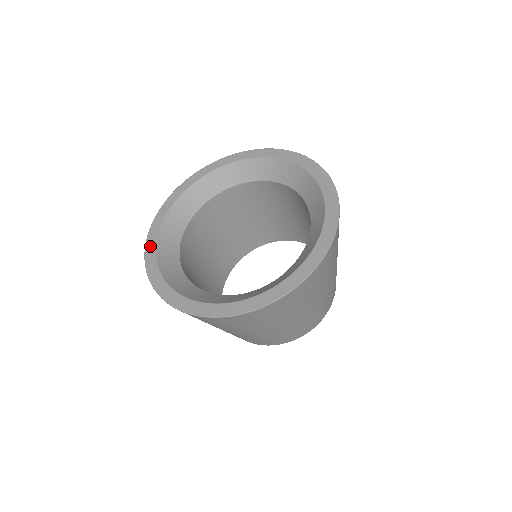
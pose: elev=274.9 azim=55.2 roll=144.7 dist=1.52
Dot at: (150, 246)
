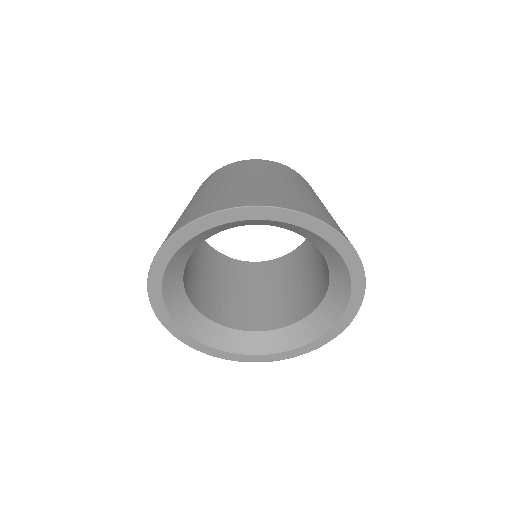
Dot at: (162, 258)
